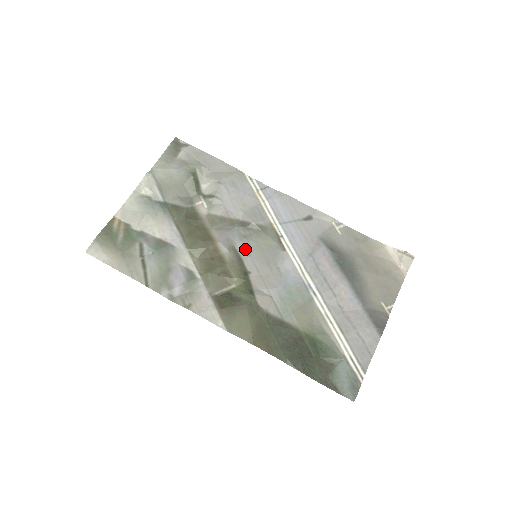
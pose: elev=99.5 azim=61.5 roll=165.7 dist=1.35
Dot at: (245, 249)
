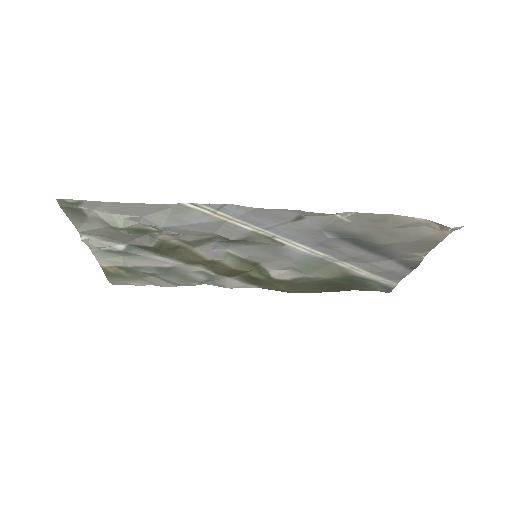
Dot at: (241, 252)
